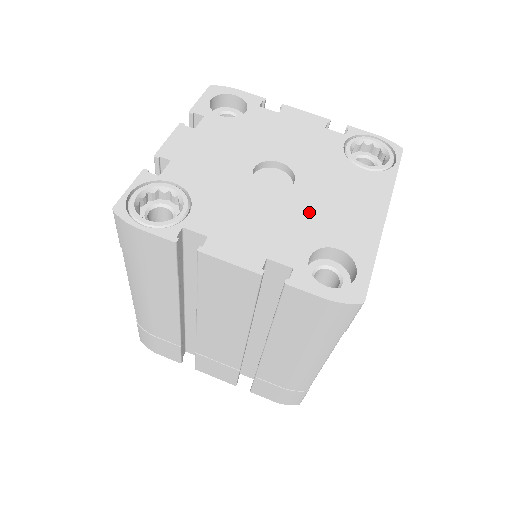
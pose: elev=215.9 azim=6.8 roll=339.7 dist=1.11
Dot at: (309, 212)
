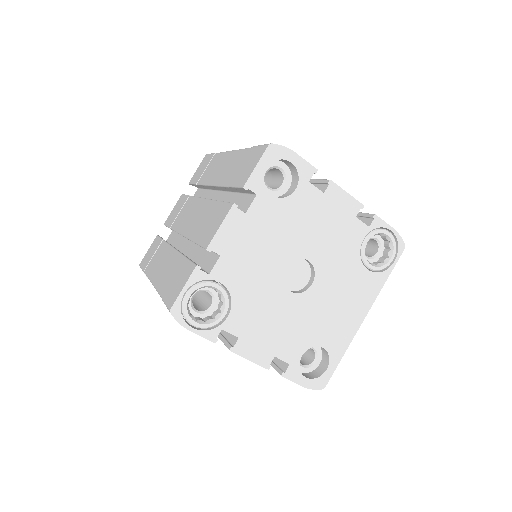
Dot at: (314, 315)
